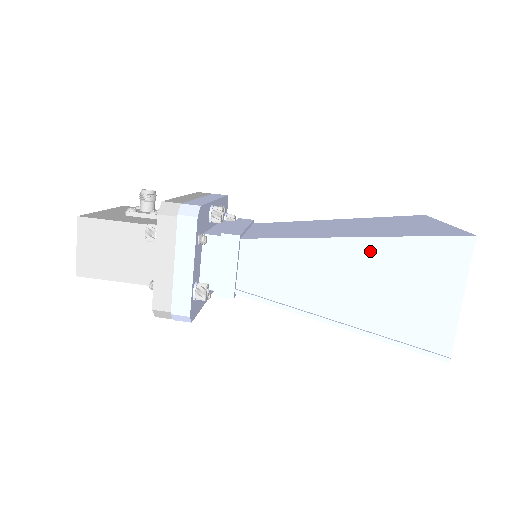
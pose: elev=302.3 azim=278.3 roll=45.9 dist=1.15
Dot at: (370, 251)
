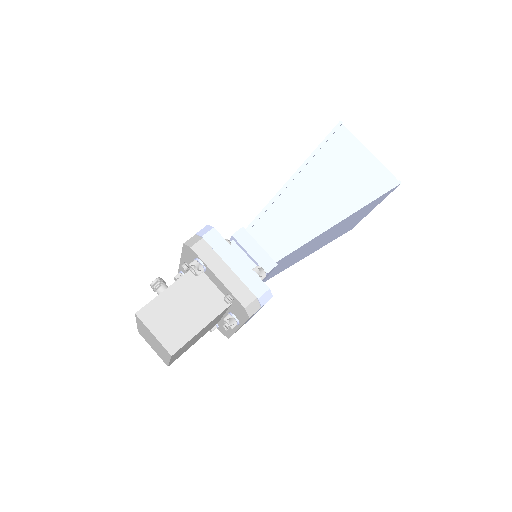
Dot at: (310, 171)
